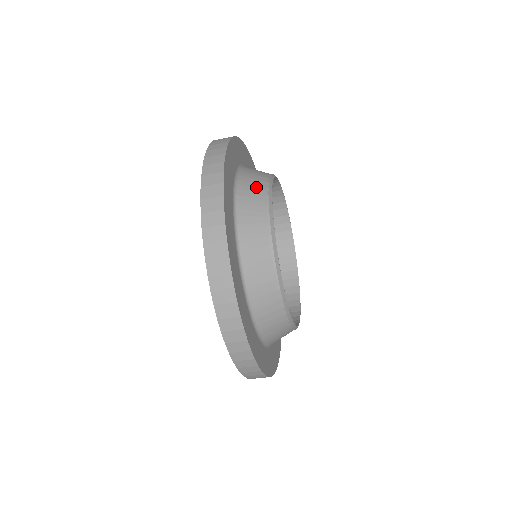
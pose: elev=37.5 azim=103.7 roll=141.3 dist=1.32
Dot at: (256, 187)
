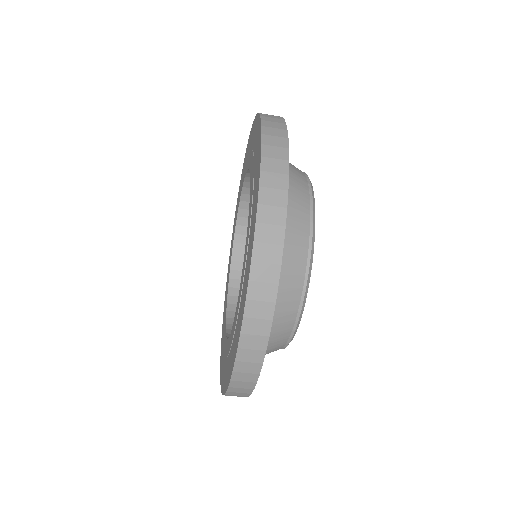
Dot at: (299, 179)
